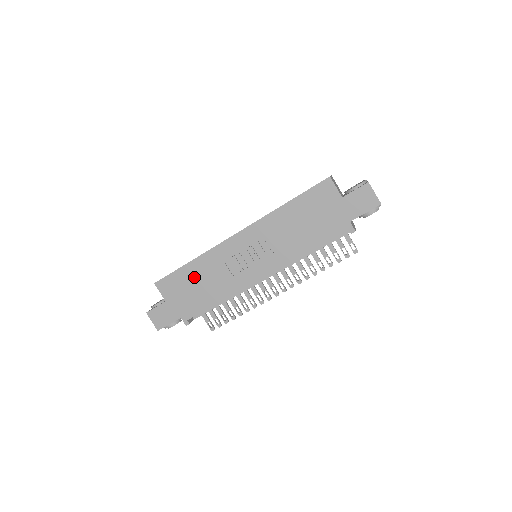
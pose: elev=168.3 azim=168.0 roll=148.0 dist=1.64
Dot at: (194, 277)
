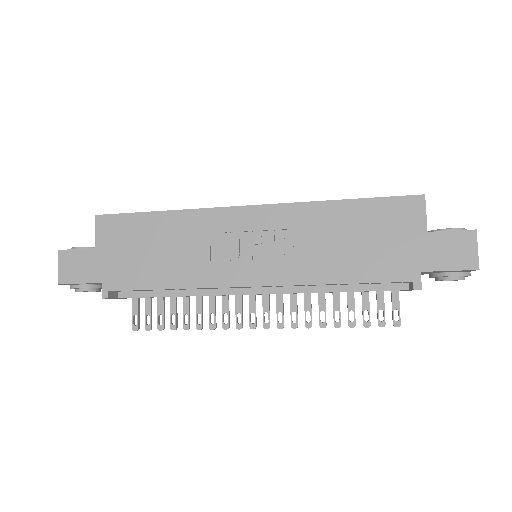
Dot at: (155, 235)
